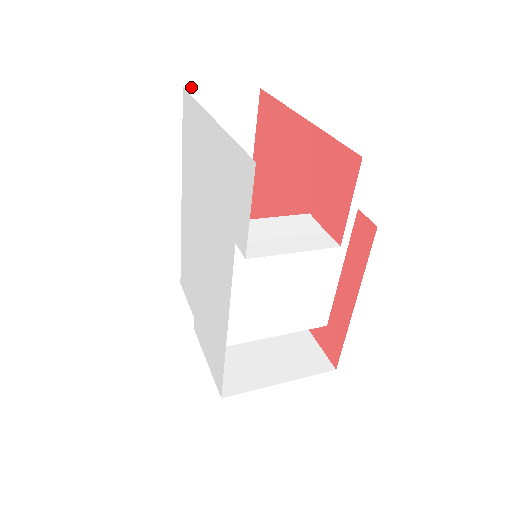
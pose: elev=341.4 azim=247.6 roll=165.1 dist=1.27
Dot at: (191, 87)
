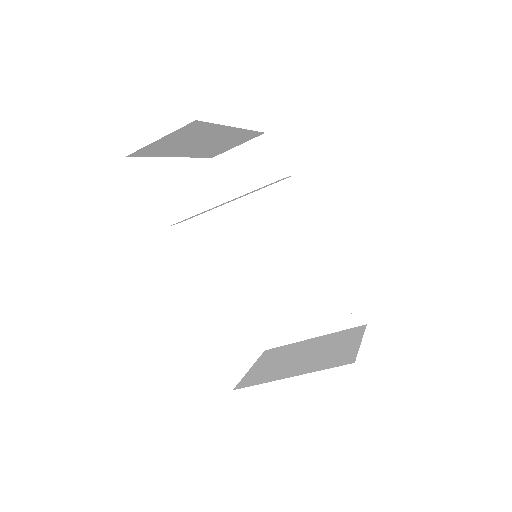
Dot at: (218, 155)
